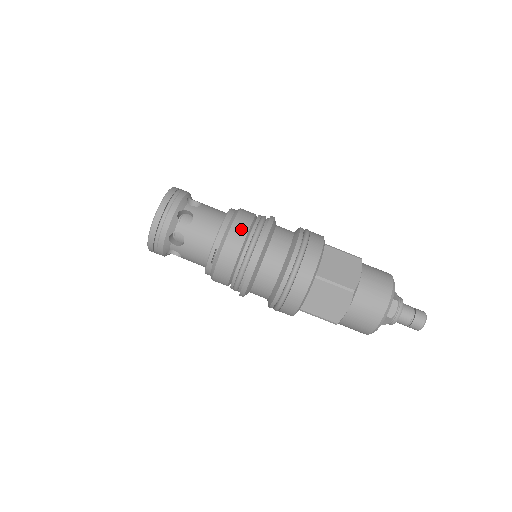
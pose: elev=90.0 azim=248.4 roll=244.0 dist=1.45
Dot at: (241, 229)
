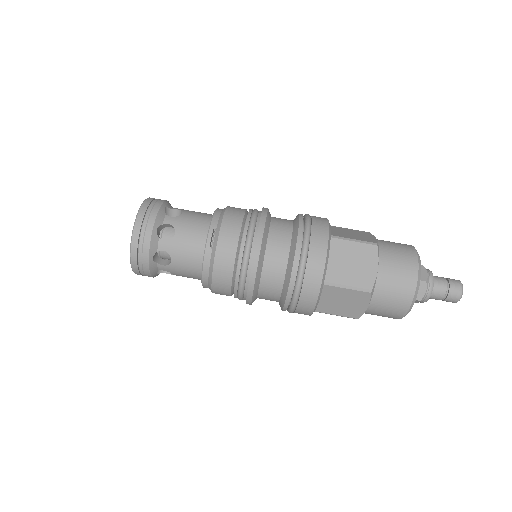
Dot at: (237, 210)
